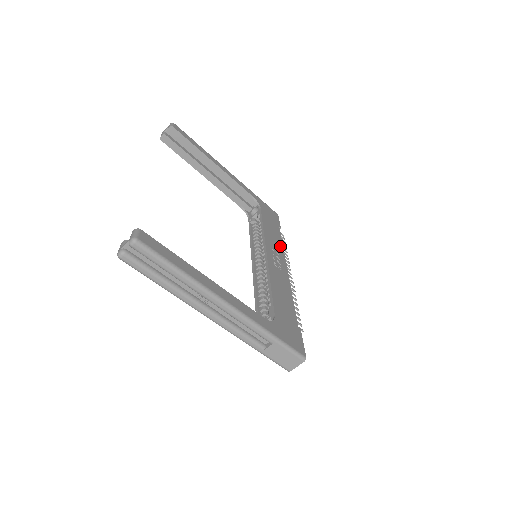
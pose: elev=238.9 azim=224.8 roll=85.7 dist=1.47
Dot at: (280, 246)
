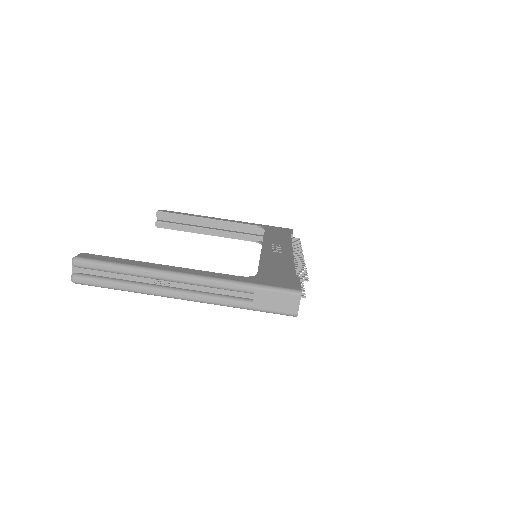
Dot at: (287, 242)
